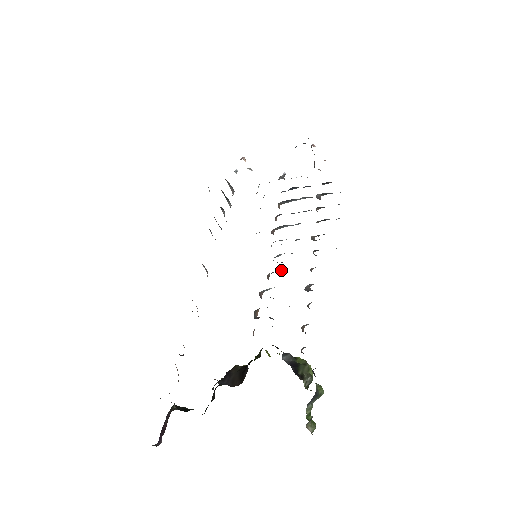
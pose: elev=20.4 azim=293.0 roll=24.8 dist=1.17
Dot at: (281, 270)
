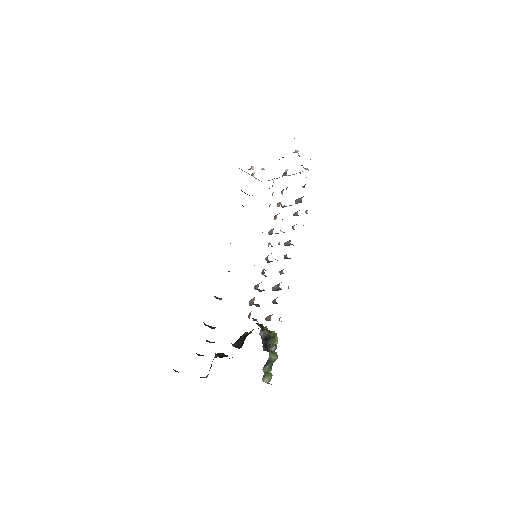
Dot at: occluded
